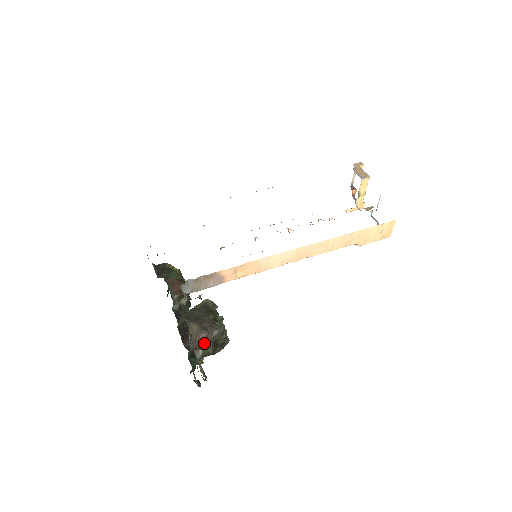
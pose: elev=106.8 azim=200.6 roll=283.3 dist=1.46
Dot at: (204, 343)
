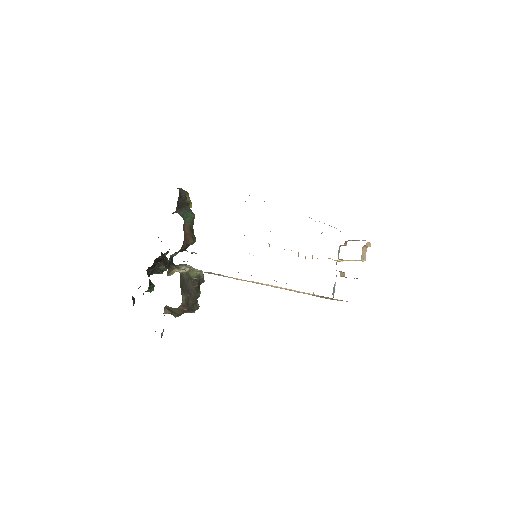
Dot at: (178, 312)
